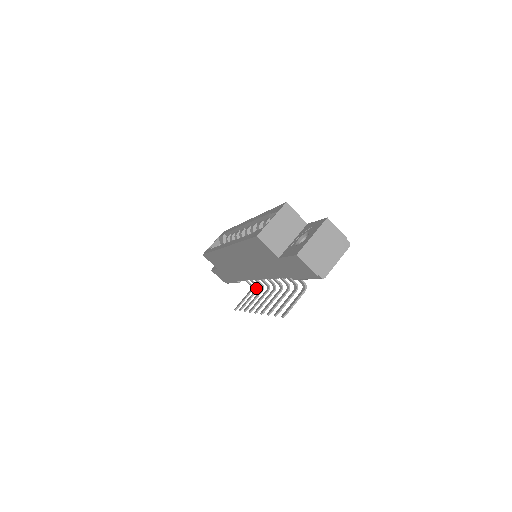
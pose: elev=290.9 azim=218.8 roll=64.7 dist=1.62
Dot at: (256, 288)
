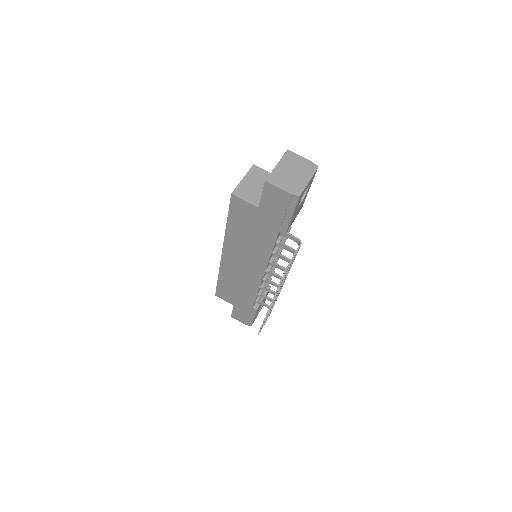
Dot at: occluded
